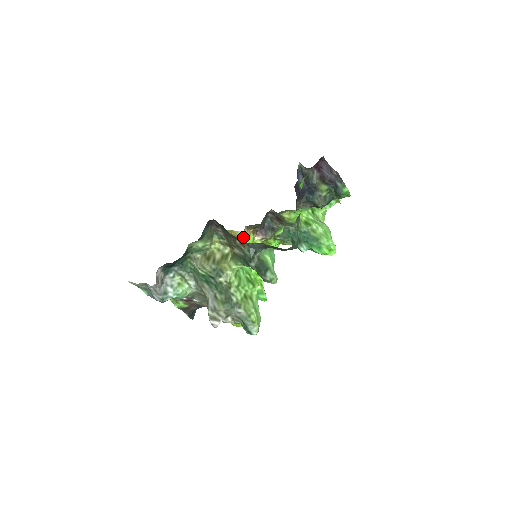
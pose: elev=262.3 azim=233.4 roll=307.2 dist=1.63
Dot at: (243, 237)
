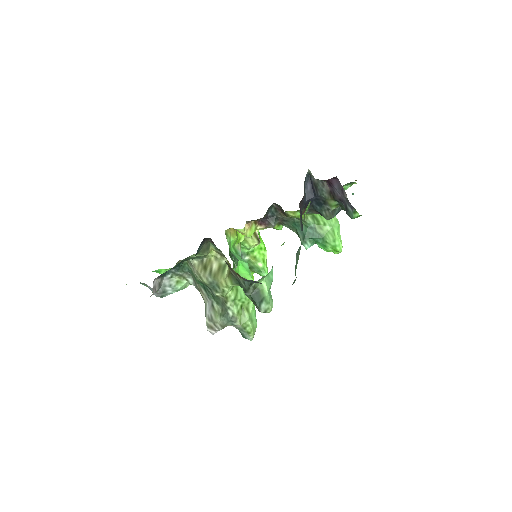
Dot at: (243, 233)
